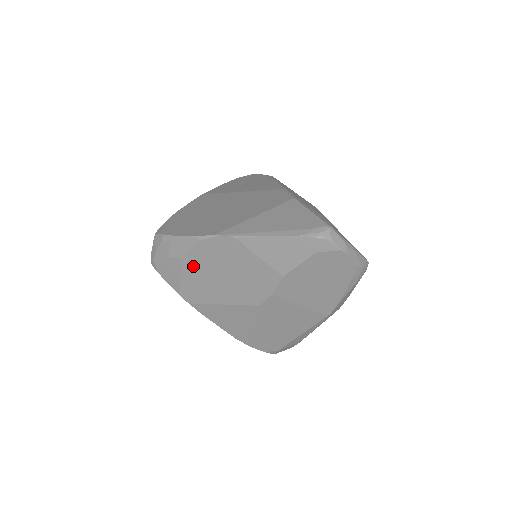
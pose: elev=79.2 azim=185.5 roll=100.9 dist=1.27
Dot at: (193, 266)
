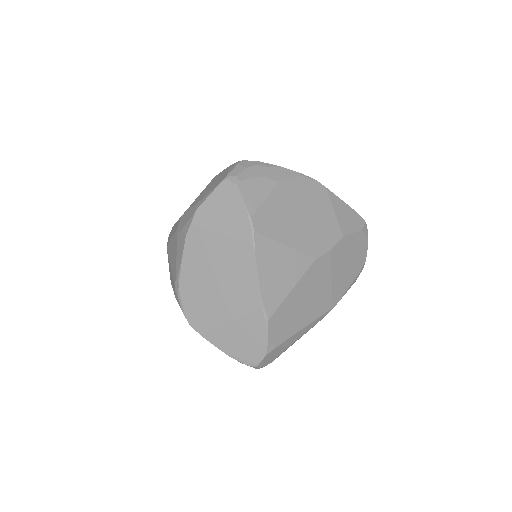
Dot at: (283, 195)
